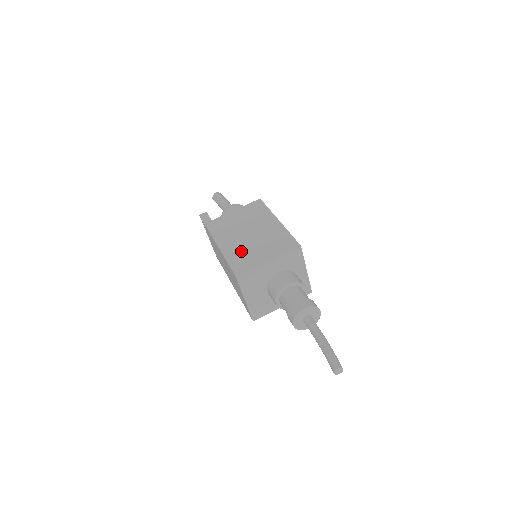
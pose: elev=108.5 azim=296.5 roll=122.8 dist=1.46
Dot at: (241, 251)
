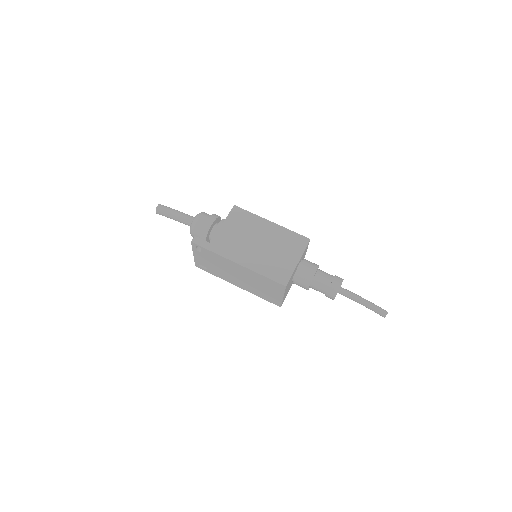
Dot at: (268, 262)
